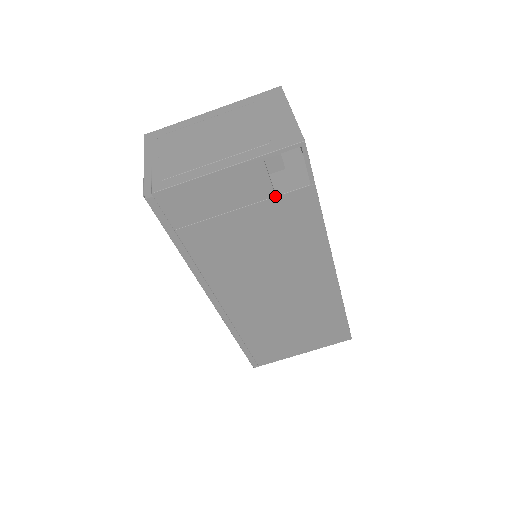
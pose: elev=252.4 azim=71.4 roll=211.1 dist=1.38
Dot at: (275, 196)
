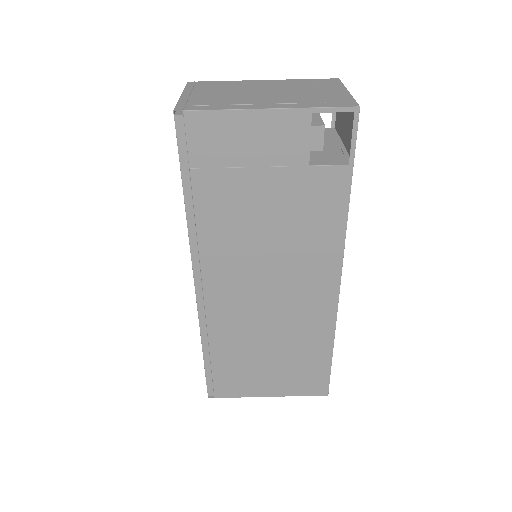
Dot at: (308, 165)
